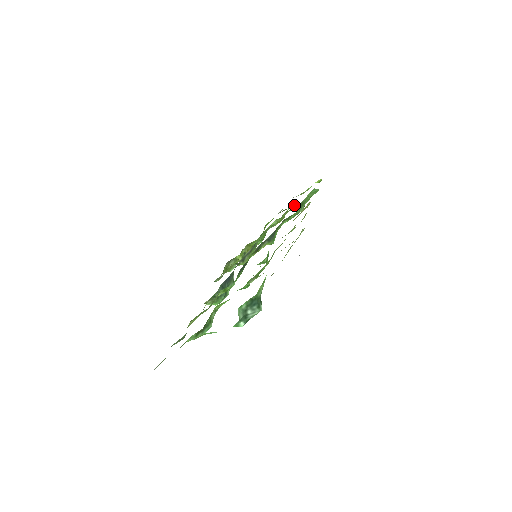
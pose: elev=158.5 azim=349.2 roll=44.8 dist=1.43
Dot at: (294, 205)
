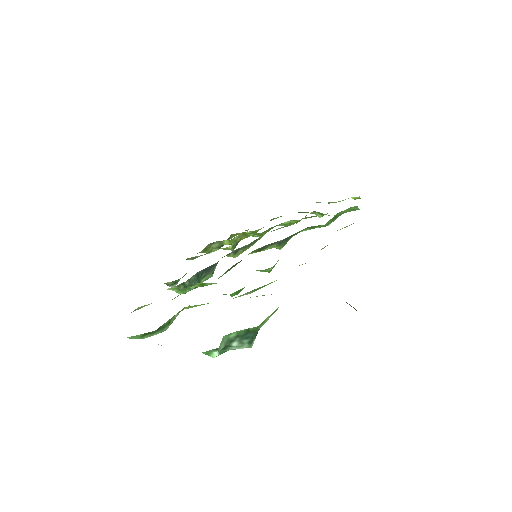
Dot at: (318, 212)
